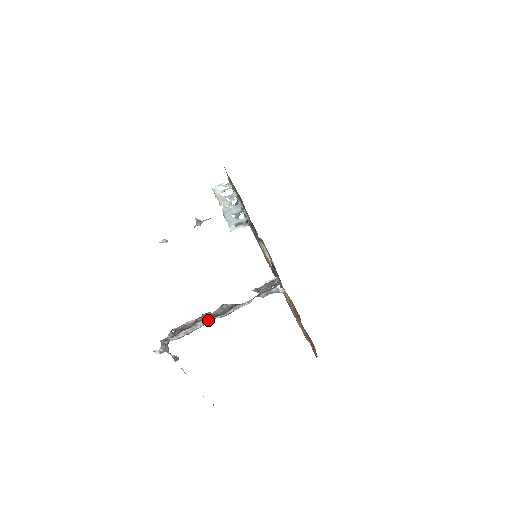
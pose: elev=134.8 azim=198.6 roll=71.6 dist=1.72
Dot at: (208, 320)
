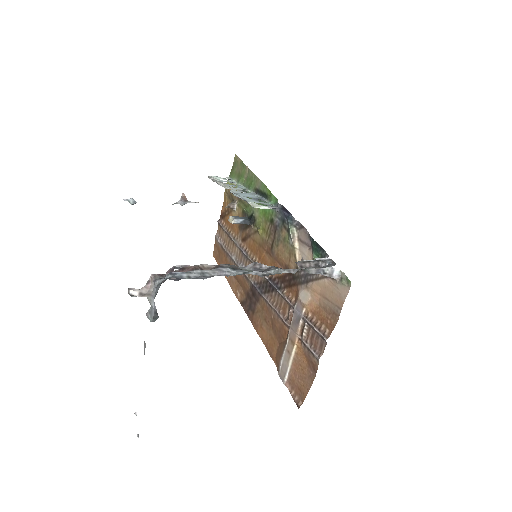
Dot at: (238, 270)
